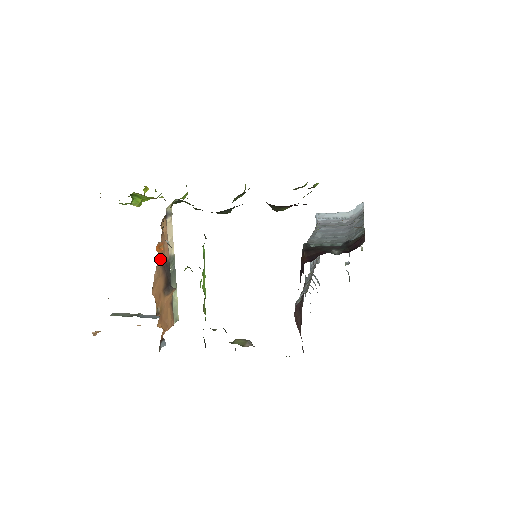
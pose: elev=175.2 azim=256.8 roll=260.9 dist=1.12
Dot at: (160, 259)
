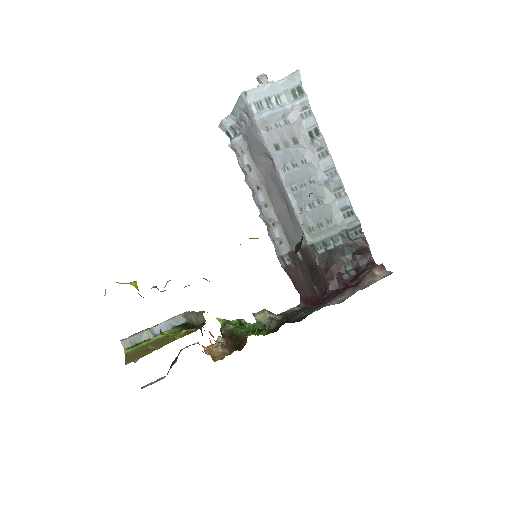
Dot at: occluded
